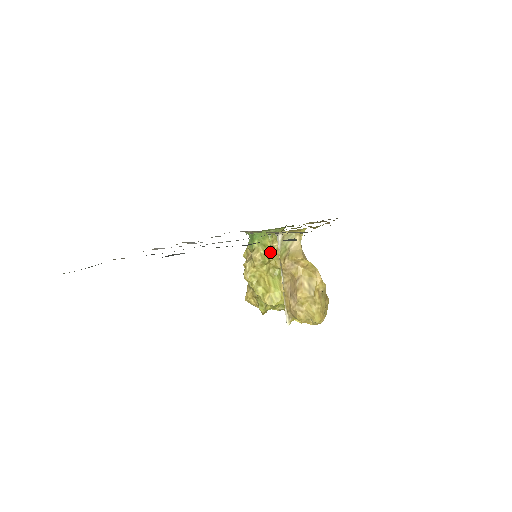
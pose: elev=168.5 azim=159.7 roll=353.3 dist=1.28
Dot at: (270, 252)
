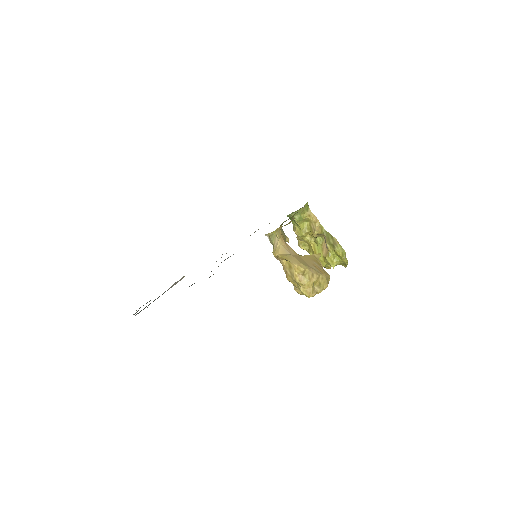
Dot at: (305, 226)
